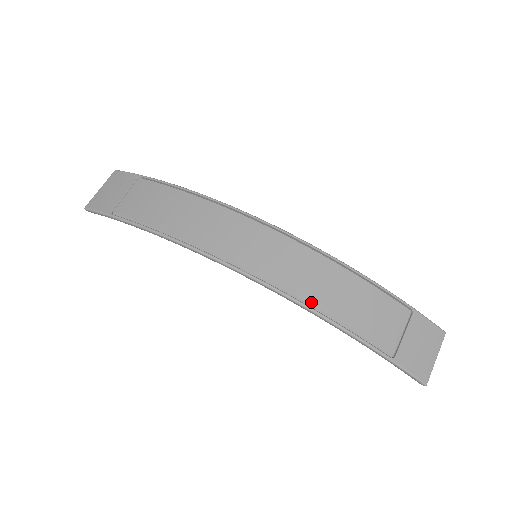
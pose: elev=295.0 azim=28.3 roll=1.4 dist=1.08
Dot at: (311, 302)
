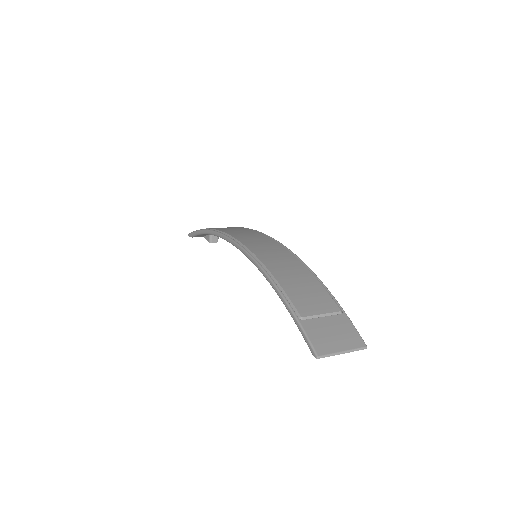
Dot at: (265, 264)
